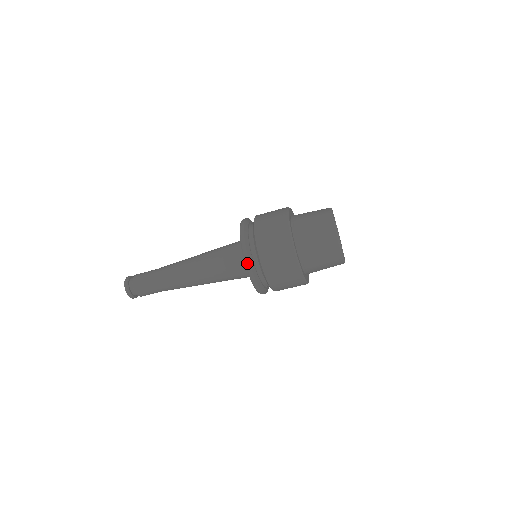
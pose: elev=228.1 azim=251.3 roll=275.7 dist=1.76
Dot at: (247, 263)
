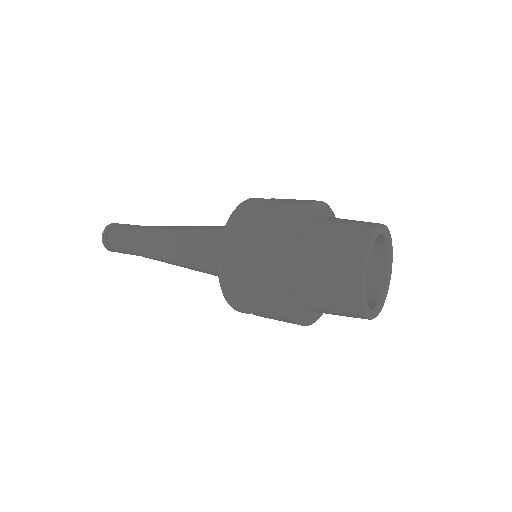
Dot at: (227, 300)
